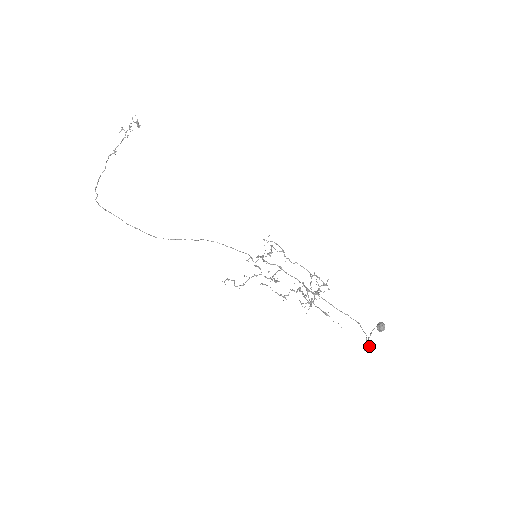
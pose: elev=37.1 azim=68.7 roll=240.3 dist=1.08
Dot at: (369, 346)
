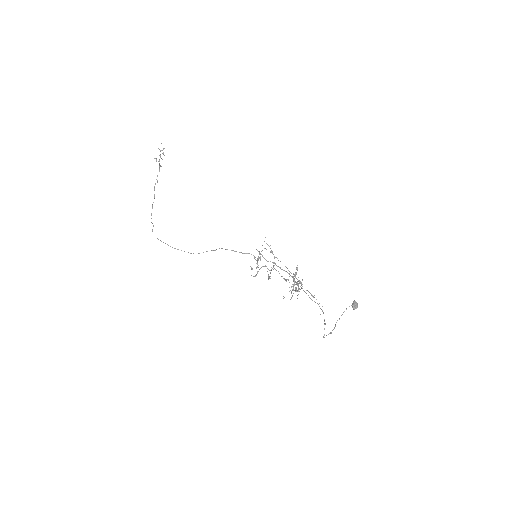
Dot at: (330, 333)
